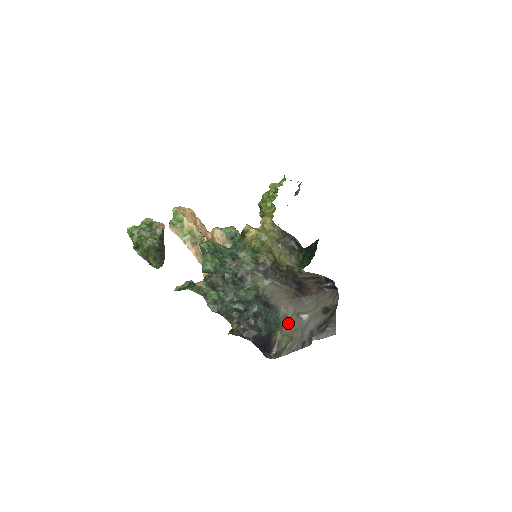
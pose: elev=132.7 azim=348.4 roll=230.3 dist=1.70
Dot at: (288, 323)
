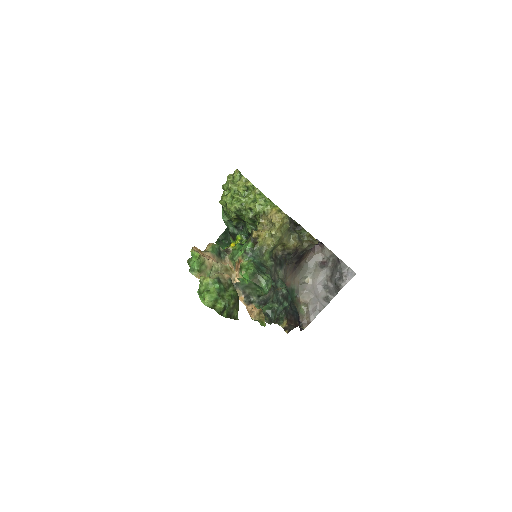
Dot at: (295, 294)
